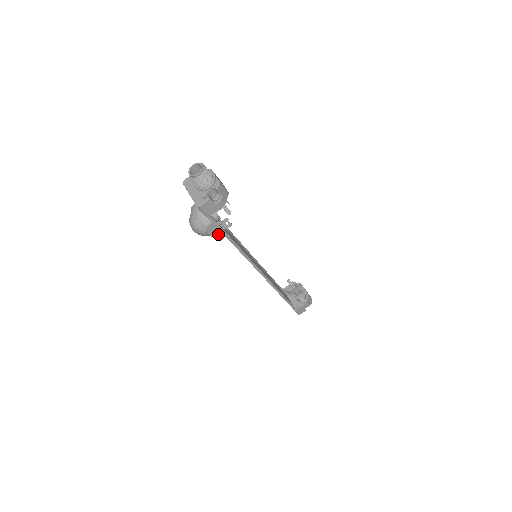
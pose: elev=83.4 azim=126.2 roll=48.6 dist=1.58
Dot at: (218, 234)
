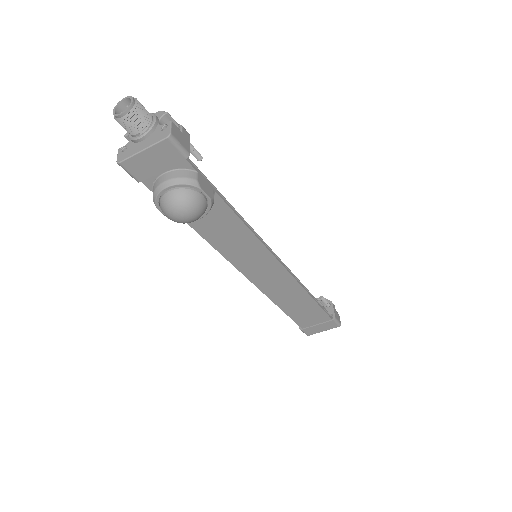
Dot at: (213, 196)
